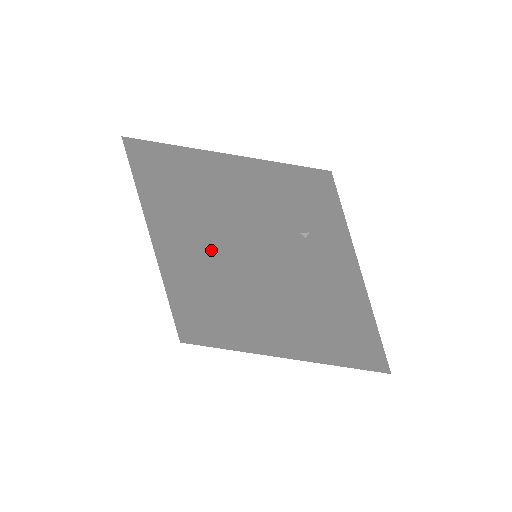
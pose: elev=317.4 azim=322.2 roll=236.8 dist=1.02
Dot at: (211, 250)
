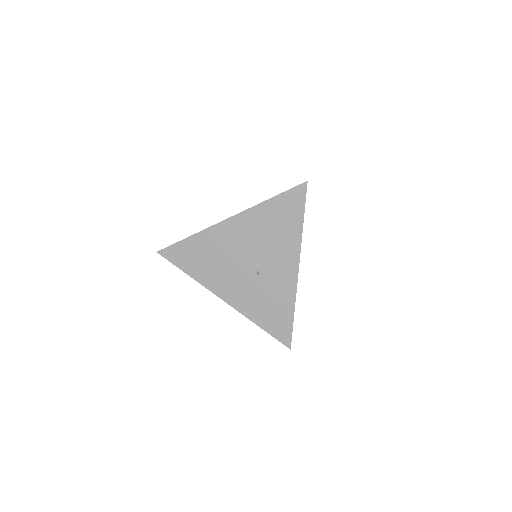
Dot at: occluded
